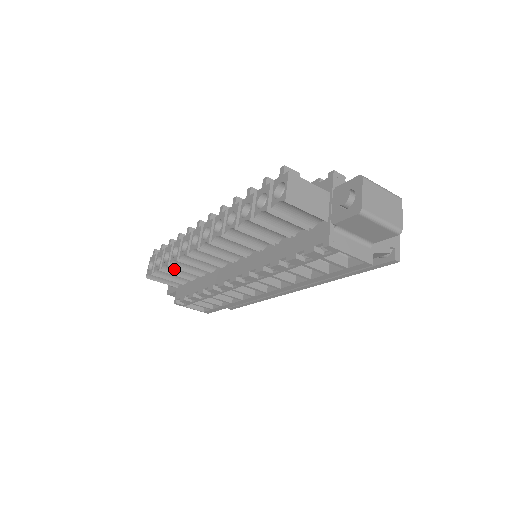
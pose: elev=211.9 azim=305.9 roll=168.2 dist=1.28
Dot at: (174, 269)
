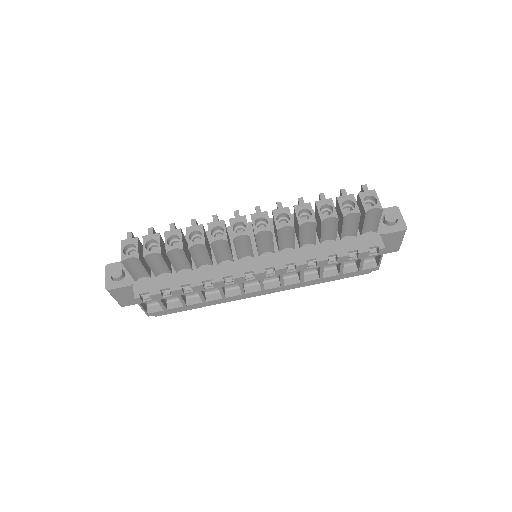
Dot at: (174, 256)
